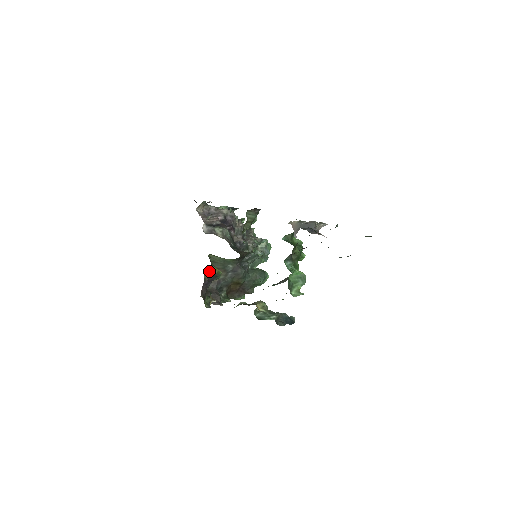
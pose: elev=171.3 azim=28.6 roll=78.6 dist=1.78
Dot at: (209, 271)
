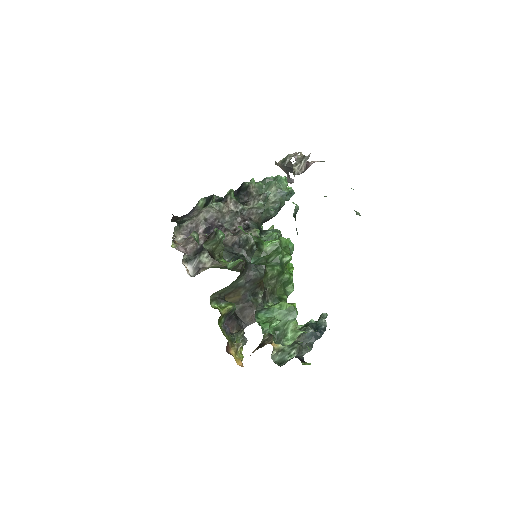
Dot at: (227, 297)
